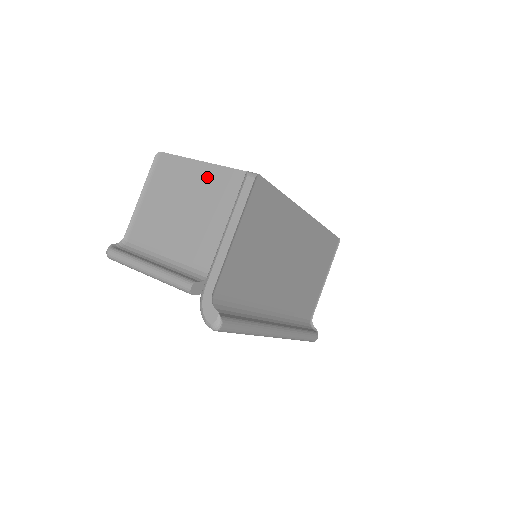
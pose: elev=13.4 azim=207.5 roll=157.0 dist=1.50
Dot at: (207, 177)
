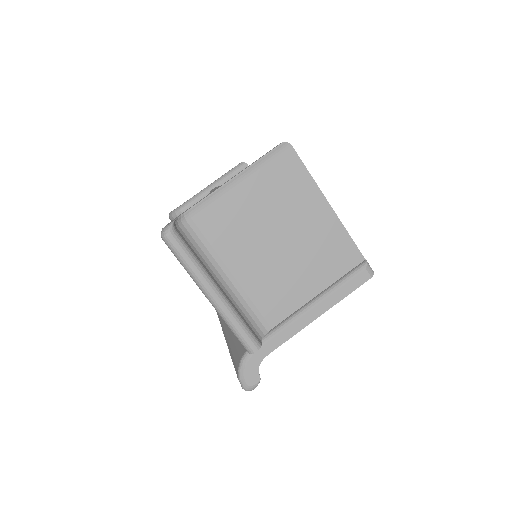
Dot at: (325, 228)
